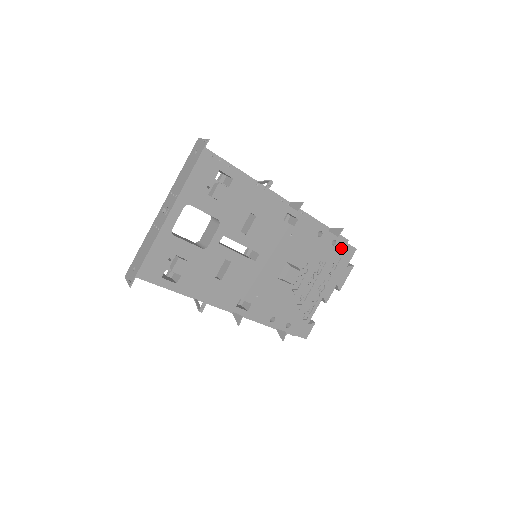
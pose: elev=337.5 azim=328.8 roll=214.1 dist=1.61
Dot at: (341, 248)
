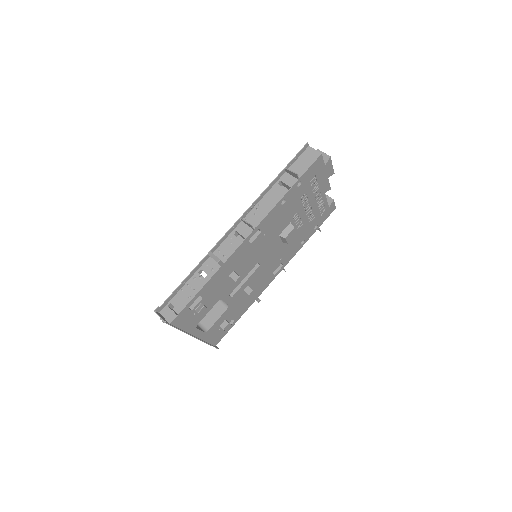
Dot at: (308, 174)
